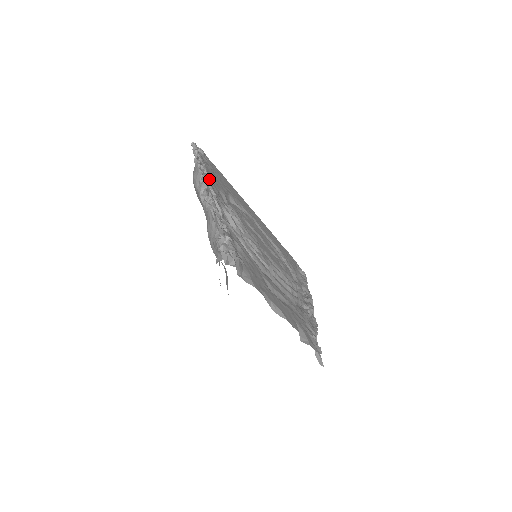
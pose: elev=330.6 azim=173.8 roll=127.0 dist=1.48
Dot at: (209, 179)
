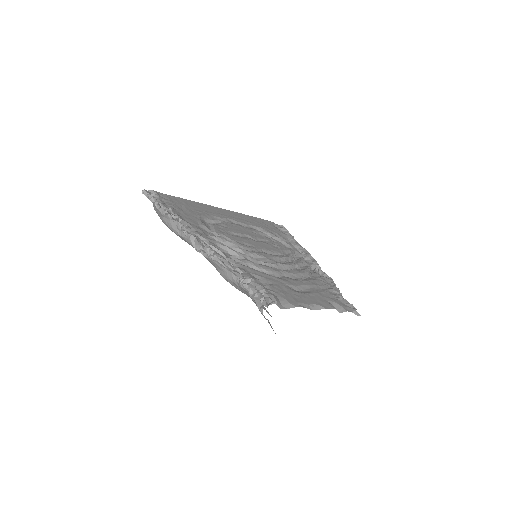
Dot at: (188, 225)
